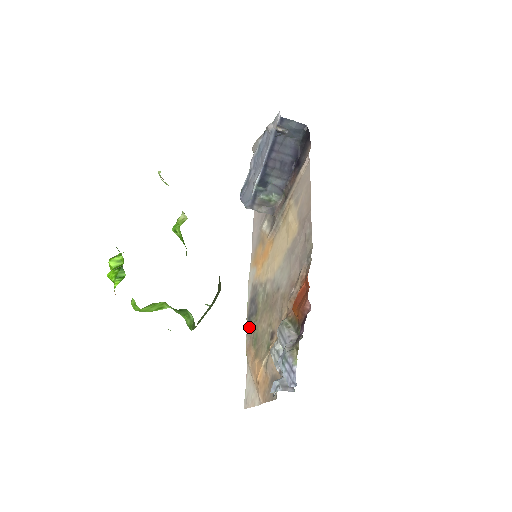
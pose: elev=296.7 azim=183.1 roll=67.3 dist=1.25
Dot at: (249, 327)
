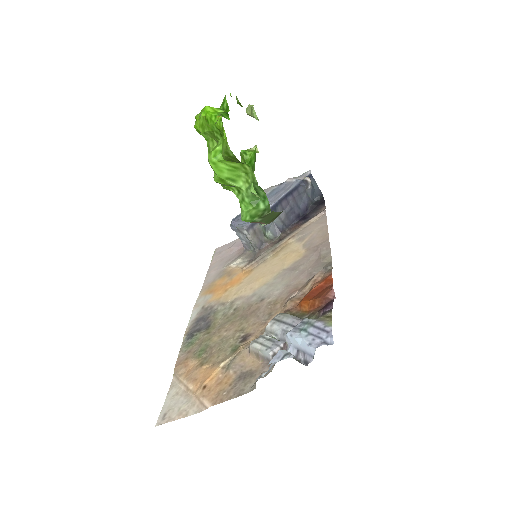
Dot at: (188, 343)
